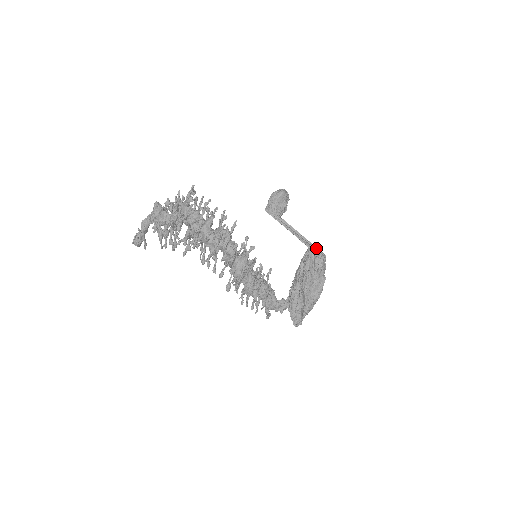
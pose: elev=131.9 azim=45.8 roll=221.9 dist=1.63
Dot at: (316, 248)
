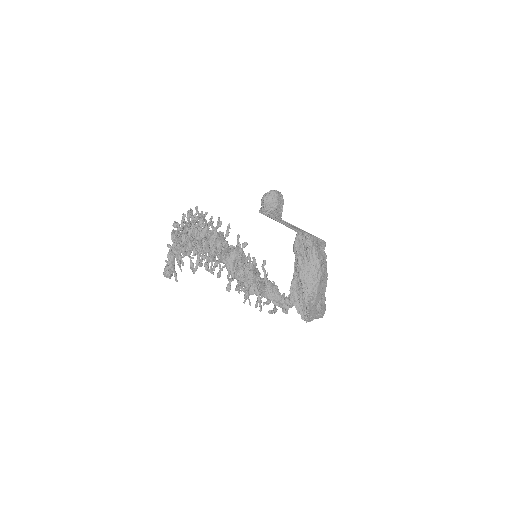
Dot at: occluded
